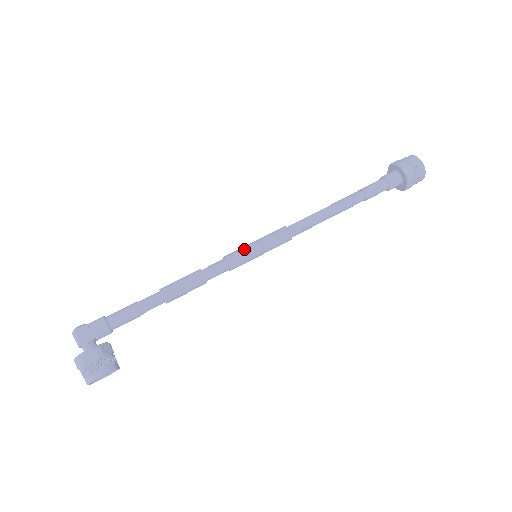
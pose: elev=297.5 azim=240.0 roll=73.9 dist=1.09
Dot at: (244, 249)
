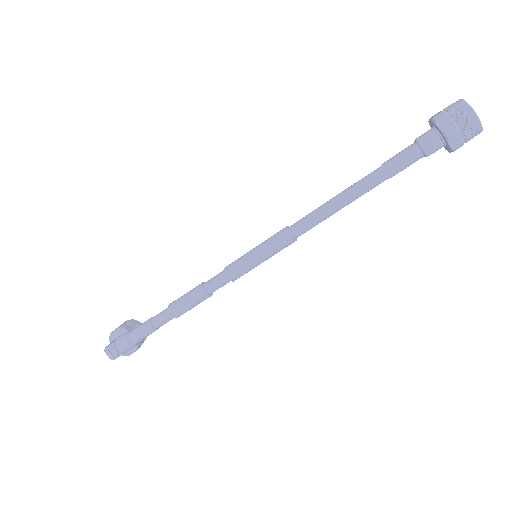
Dot at: (250, 270)
